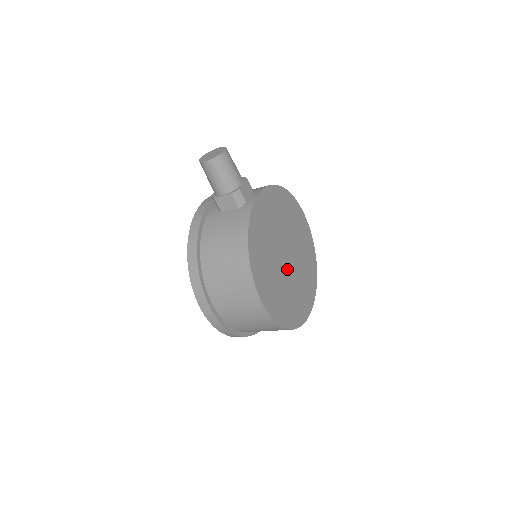
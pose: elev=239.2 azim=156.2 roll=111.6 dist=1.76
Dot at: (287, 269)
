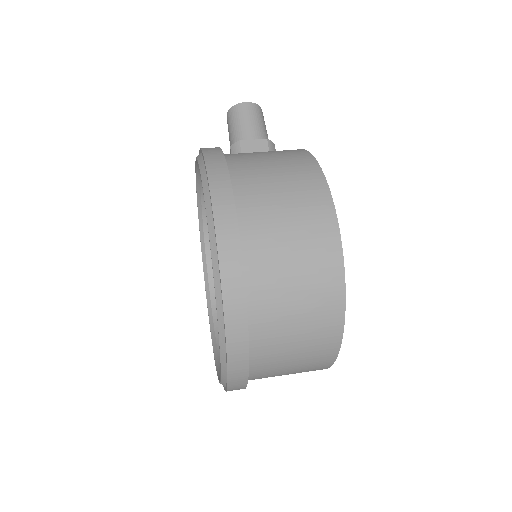
Dot at: occluded
